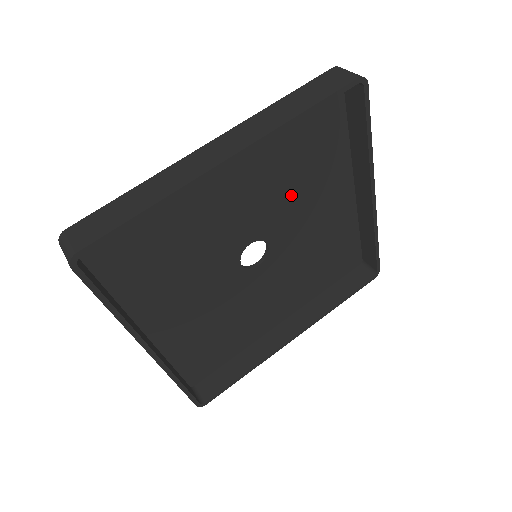
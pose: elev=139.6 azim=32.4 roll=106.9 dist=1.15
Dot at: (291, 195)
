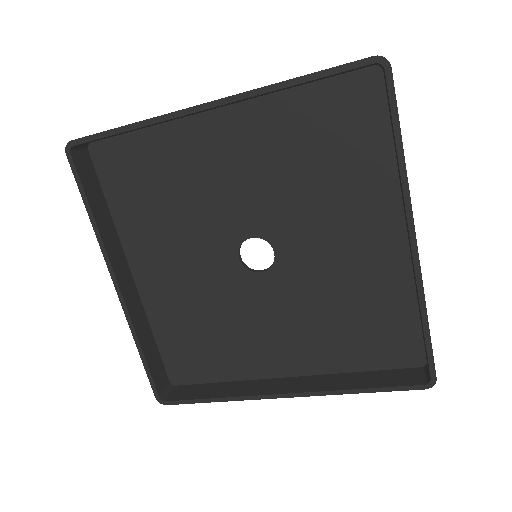
Dot at: (307, 199)
